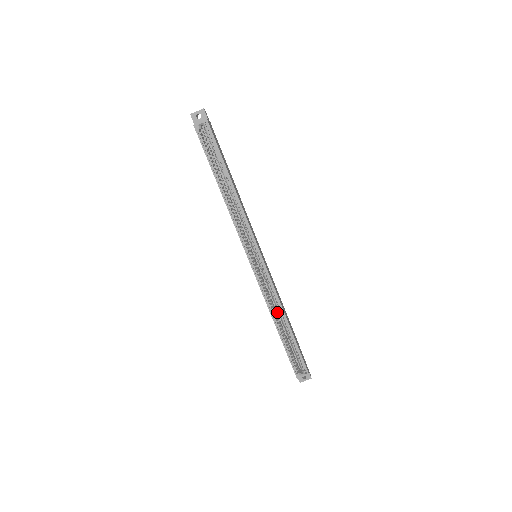
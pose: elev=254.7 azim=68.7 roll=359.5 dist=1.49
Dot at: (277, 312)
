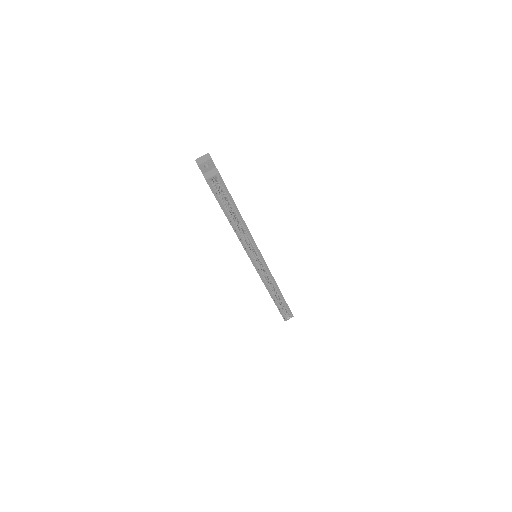
Dot at: (270, 285)
